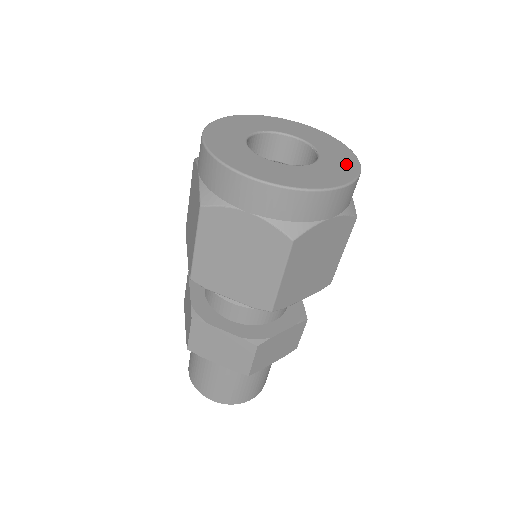
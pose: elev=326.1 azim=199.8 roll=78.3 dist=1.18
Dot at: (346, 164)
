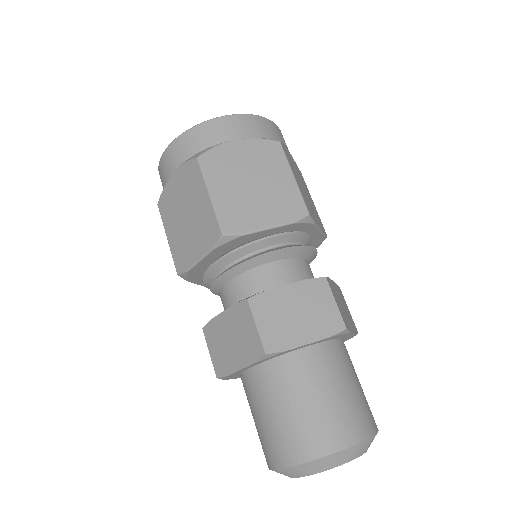
Dot at: occluded
